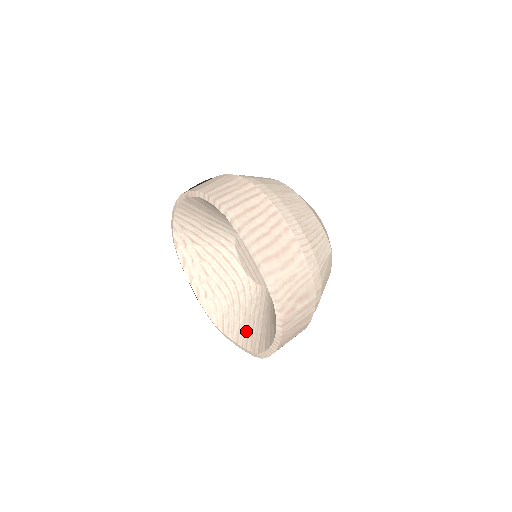
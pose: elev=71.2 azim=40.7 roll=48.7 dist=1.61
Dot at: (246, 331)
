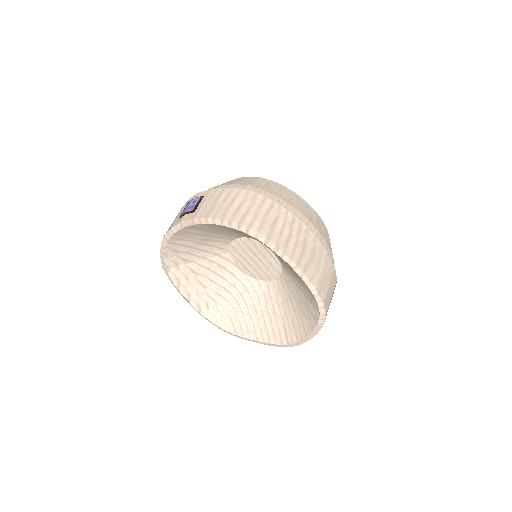
Dot at: (263, 327)
